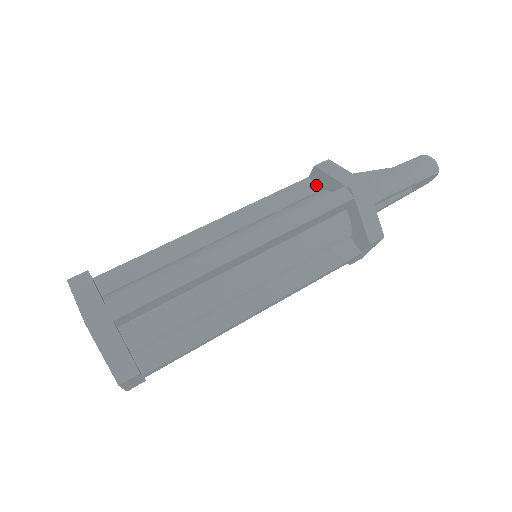
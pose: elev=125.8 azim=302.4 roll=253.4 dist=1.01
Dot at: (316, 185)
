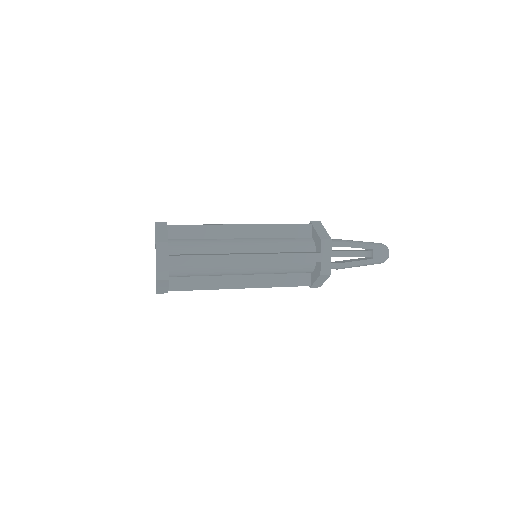
Dot at: occluded
